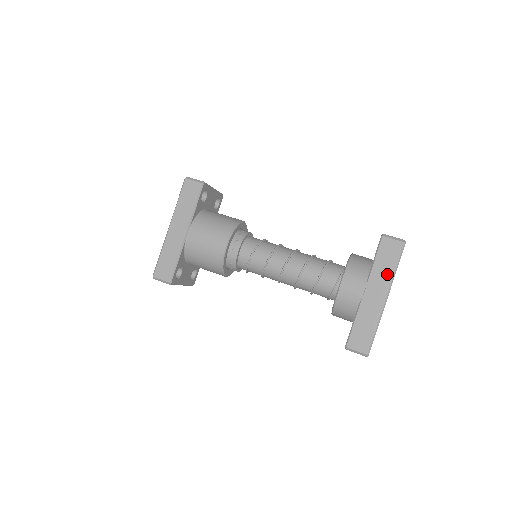
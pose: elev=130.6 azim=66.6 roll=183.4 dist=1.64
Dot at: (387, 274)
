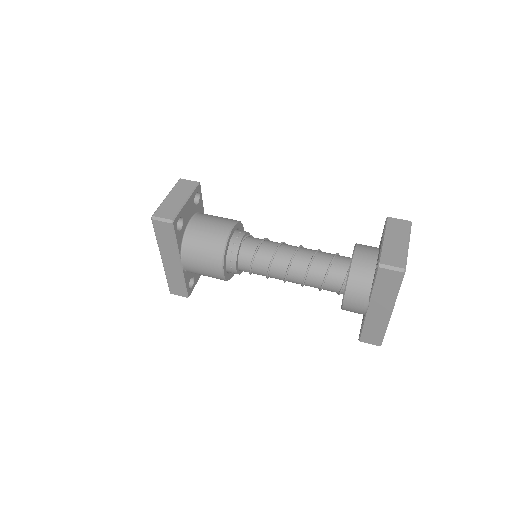
Dot at: (389, 296)
